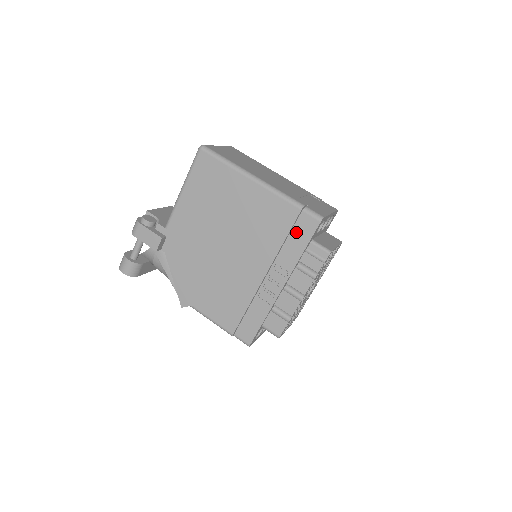
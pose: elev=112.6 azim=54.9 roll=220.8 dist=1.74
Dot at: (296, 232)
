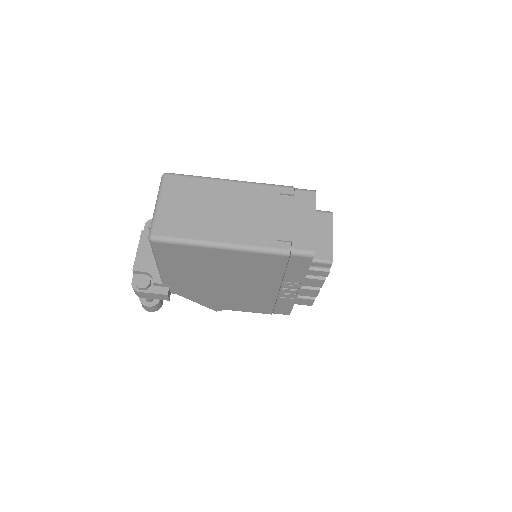
Dot at: (292, 266)
